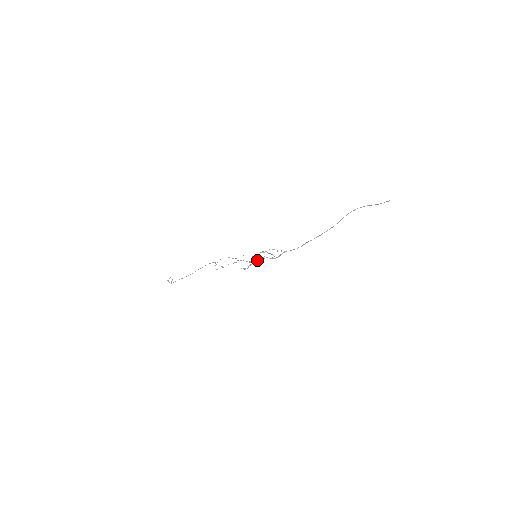
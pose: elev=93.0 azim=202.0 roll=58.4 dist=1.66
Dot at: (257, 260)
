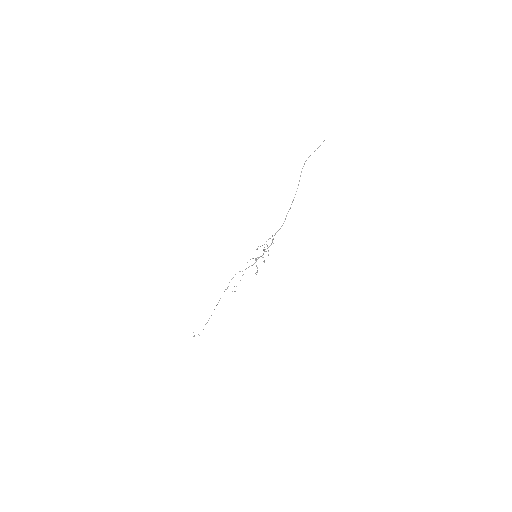
Dot at: (258, 258)
